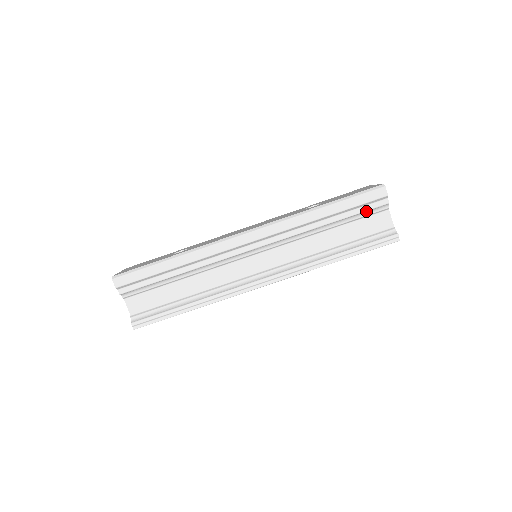
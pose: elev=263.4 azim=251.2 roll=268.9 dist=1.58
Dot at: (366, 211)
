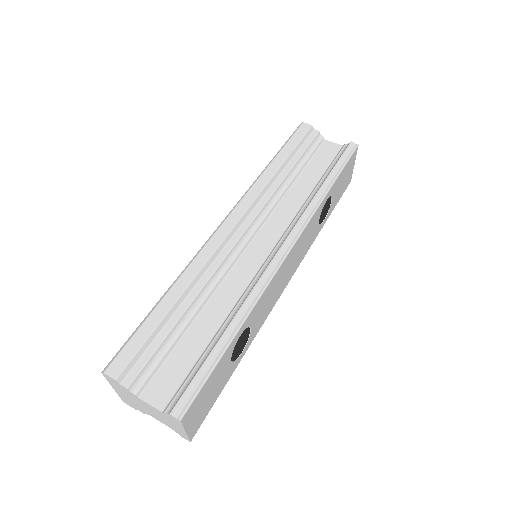
Dot at: (309, 147)
